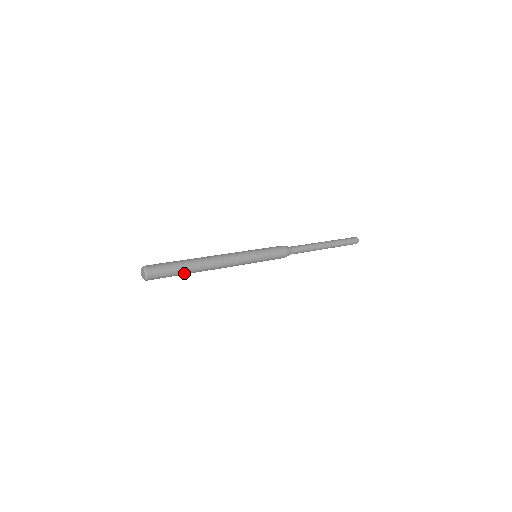
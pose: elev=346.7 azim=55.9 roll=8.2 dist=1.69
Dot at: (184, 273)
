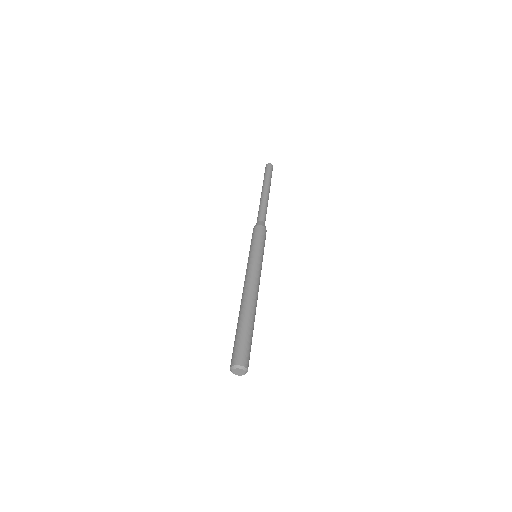
Dot at: occluded
